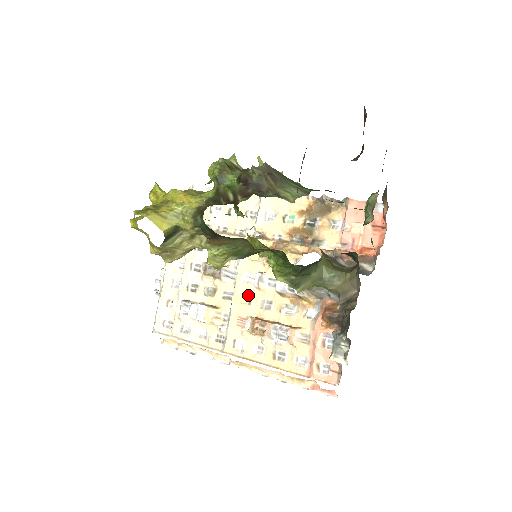
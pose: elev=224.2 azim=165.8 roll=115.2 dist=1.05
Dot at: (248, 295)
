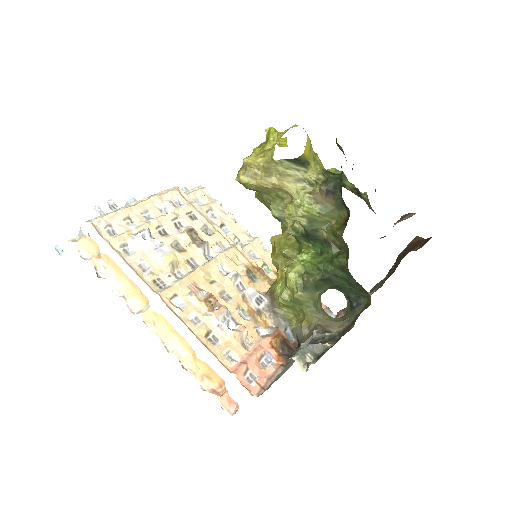
Dot at: (213, 277)
